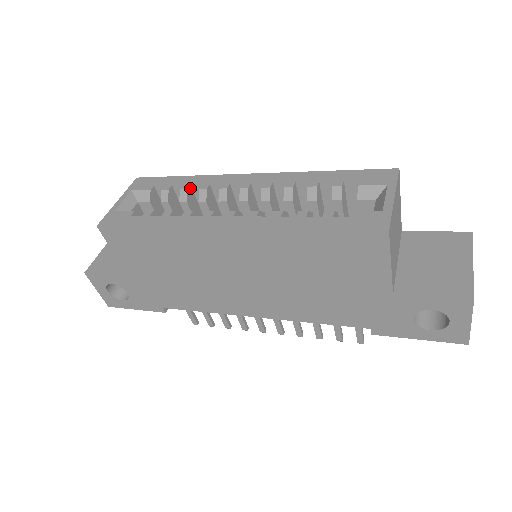
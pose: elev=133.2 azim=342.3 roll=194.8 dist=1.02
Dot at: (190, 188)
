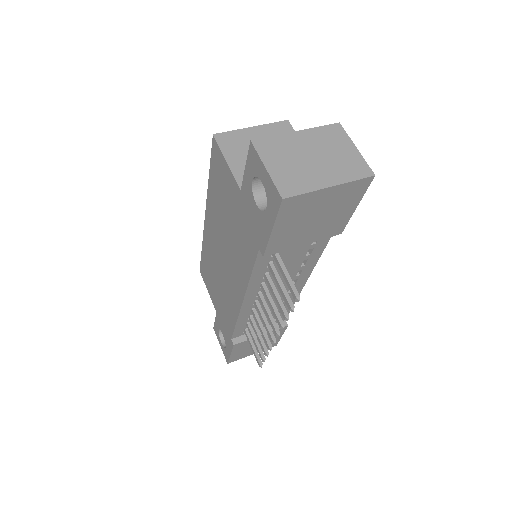
Dot at: occluded
